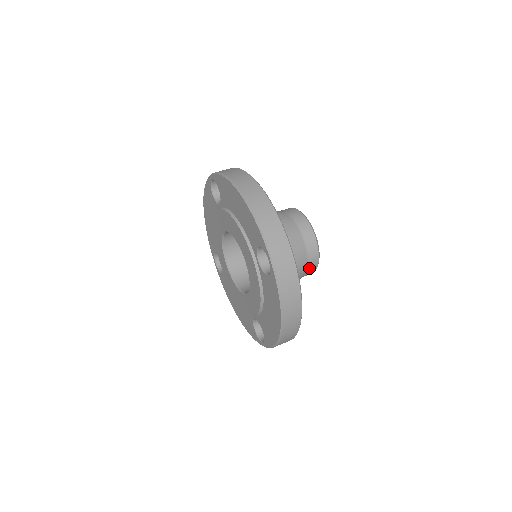
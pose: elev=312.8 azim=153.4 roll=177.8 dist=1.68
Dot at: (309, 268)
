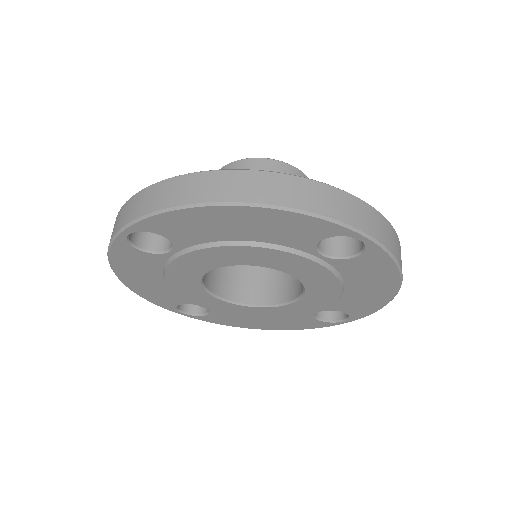
Dot at: occluded
